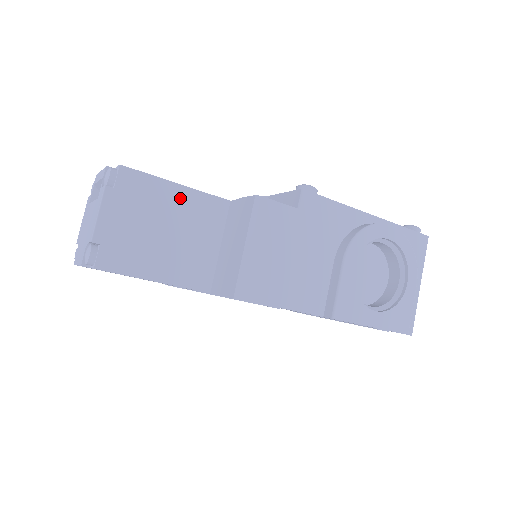
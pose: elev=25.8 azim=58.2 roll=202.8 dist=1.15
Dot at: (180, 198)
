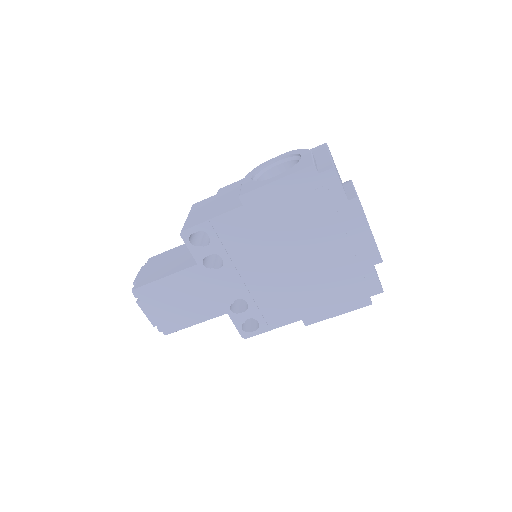
Dot at: (178, 249)
